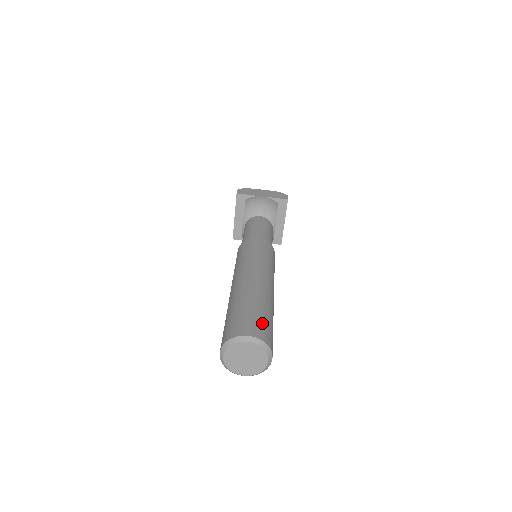
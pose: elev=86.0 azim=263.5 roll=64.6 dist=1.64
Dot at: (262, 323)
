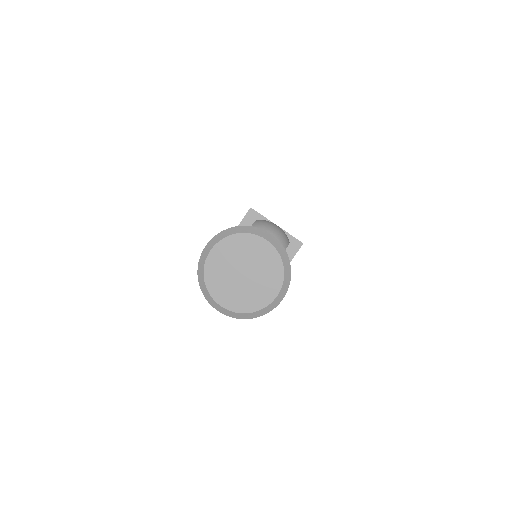
Dot at: occluded
